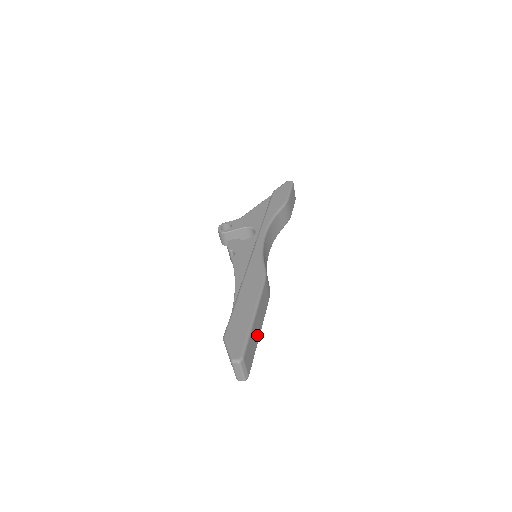
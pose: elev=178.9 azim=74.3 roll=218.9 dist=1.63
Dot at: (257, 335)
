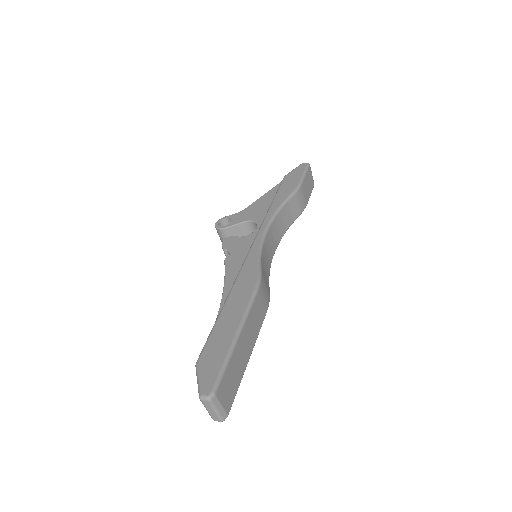
Dot at: (244, 359)
